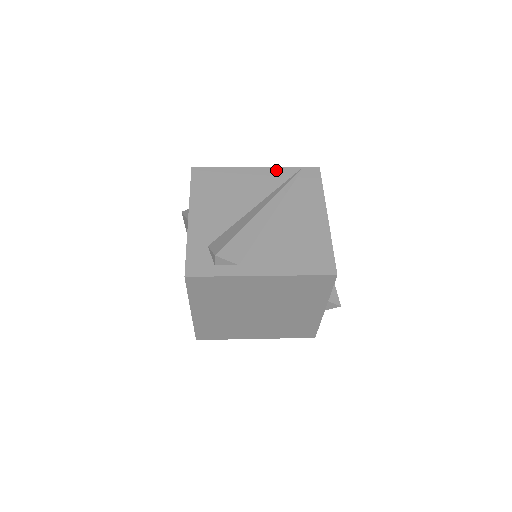
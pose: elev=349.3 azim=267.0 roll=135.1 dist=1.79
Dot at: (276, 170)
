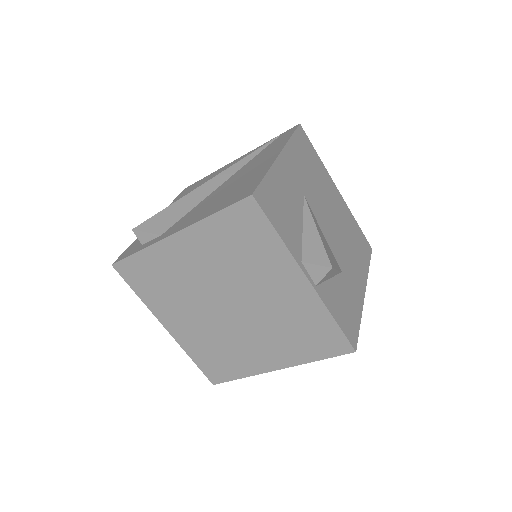
Dot at: (254, 150)
